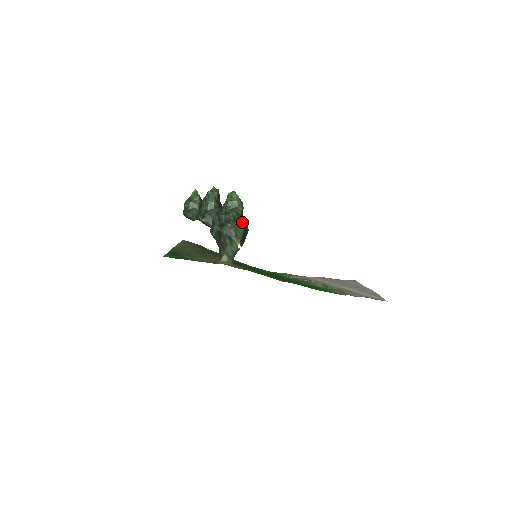
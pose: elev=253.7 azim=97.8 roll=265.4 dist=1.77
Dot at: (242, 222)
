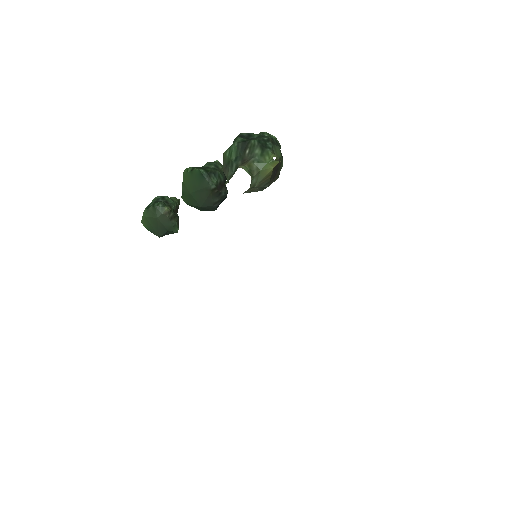
Dot at: occluded
